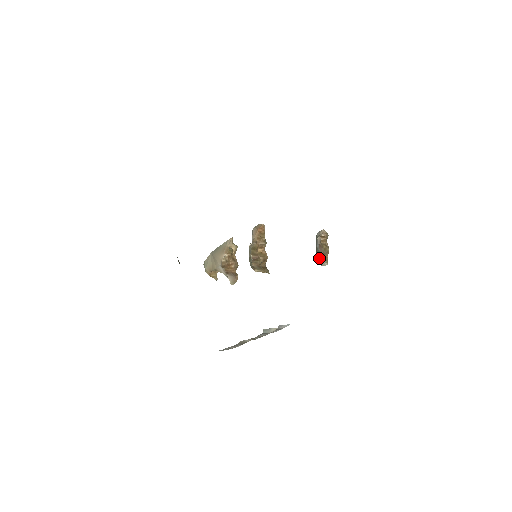
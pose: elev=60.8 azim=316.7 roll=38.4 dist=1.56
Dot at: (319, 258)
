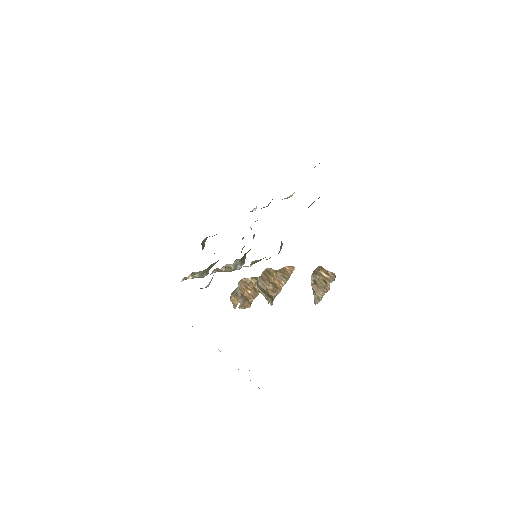
Dot at: occluded
